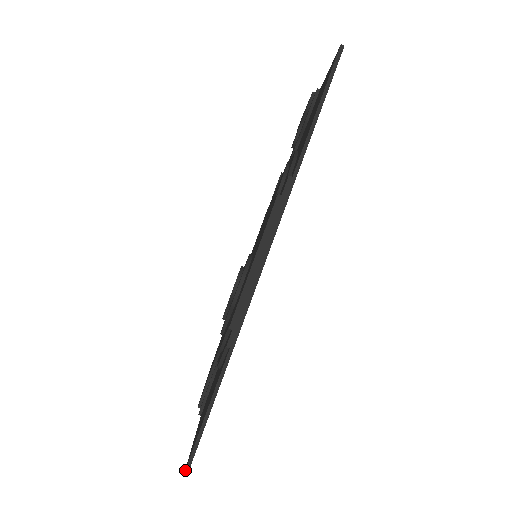
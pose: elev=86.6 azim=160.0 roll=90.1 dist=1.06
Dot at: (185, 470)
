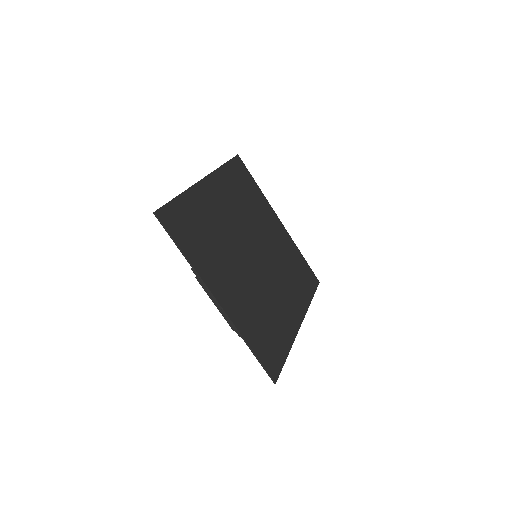
Dot at: occluded
